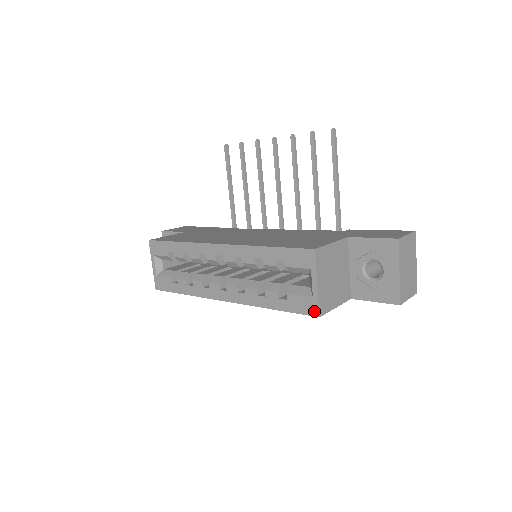
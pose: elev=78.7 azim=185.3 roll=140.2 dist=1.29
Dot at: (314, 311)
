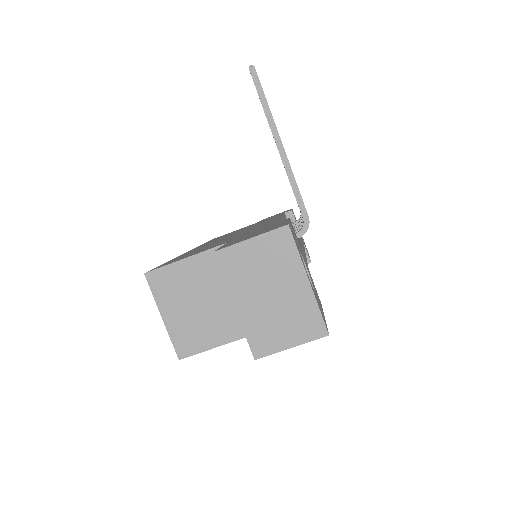
Dot at: (178, 350)
